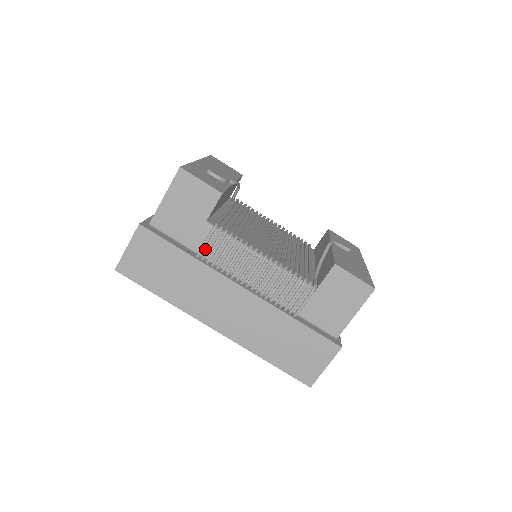
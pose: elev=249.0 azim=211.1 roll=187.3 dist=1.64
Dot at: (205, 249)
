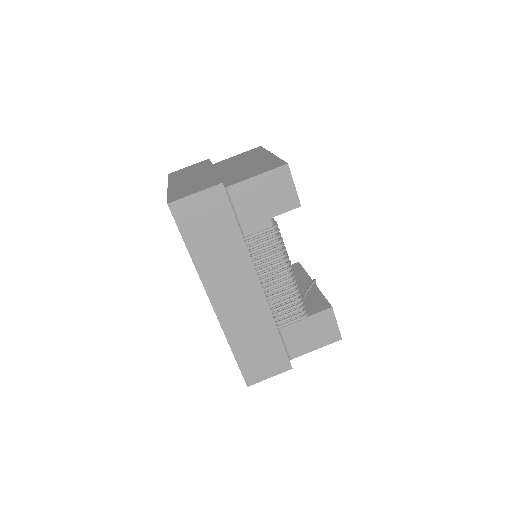
Dot at: (254, 237)
